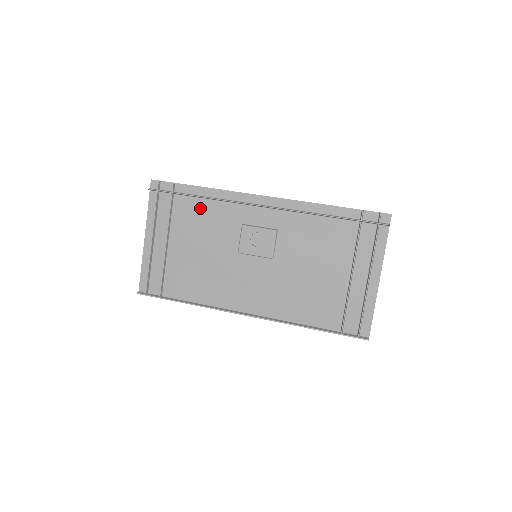
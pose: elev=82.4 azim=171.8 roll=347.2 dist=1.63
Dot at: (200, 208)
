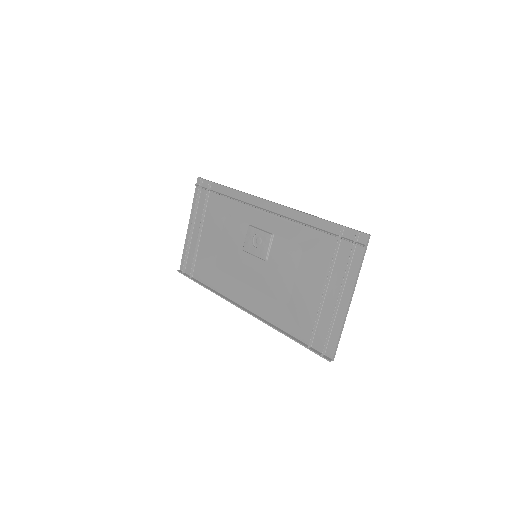
Dot at: (224, 206)
